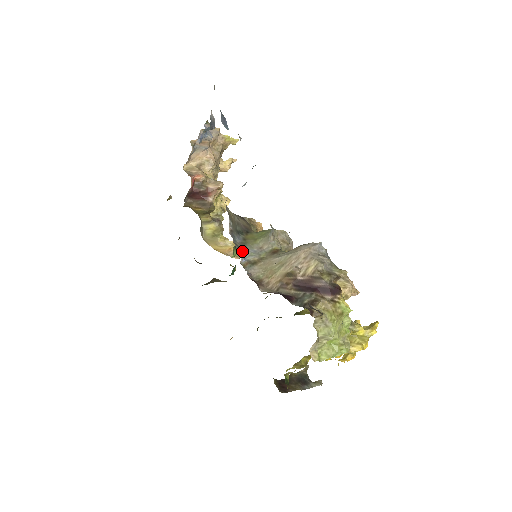
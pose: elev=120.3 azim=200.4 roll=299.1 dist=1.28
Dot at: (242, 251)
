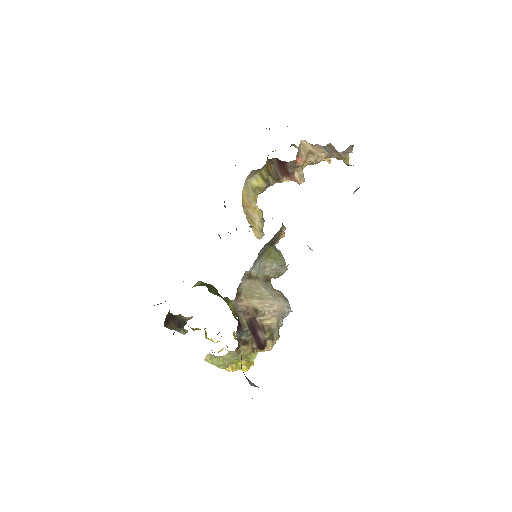
Dot at: (255, 262)
